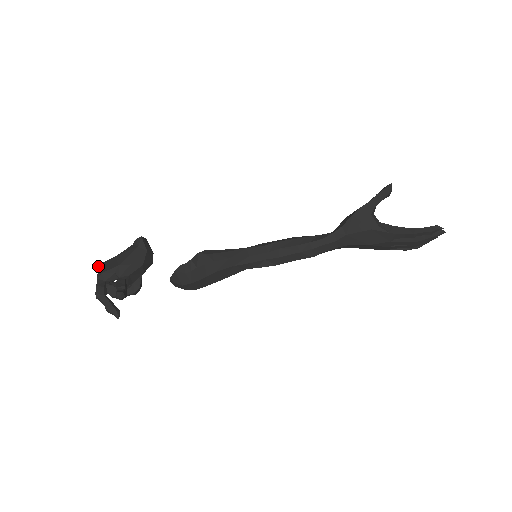
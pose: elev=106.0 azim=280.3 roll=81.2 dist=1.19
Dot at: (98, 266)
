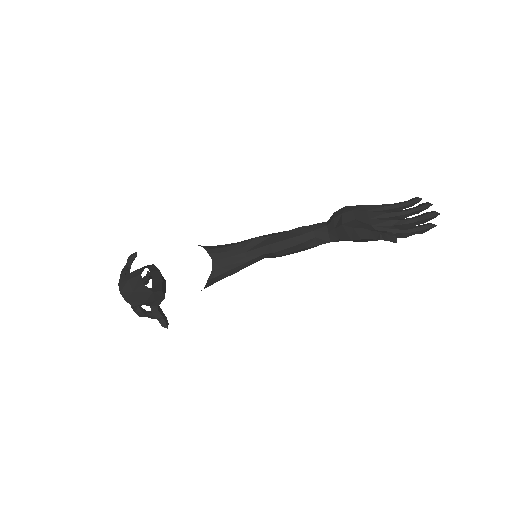
Dot at: (122, 296)
